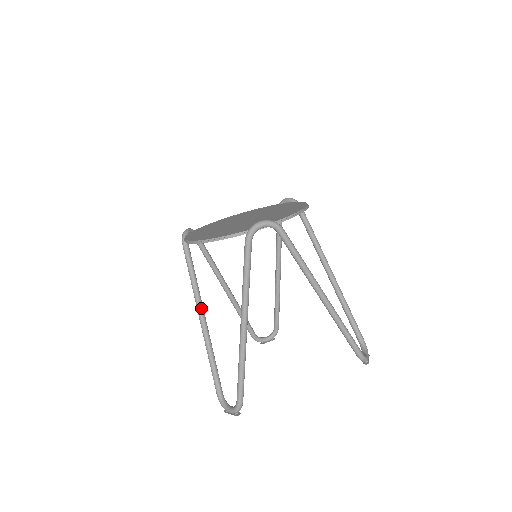
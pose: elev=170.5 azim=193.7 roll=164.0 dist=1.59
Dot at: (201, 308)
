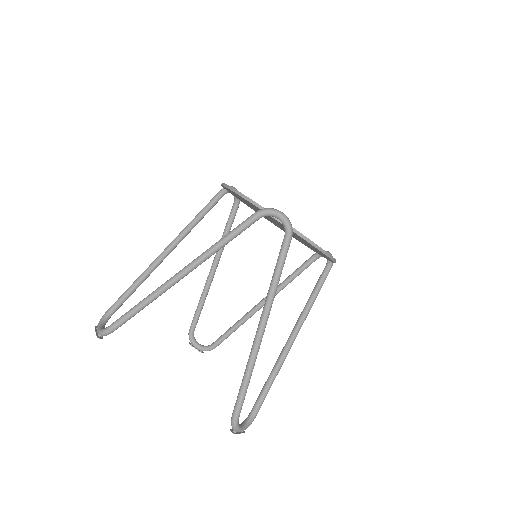
Dot at: (176, 243)
